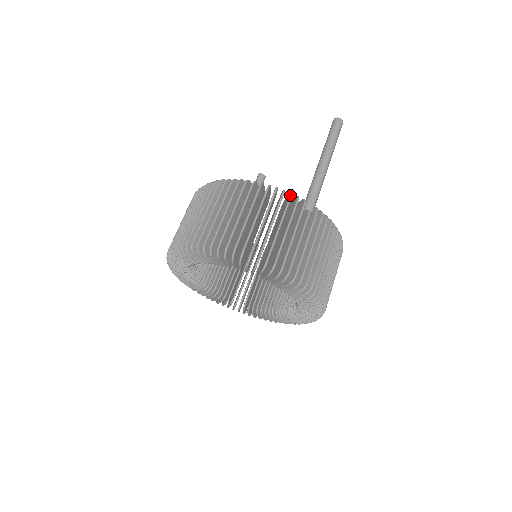
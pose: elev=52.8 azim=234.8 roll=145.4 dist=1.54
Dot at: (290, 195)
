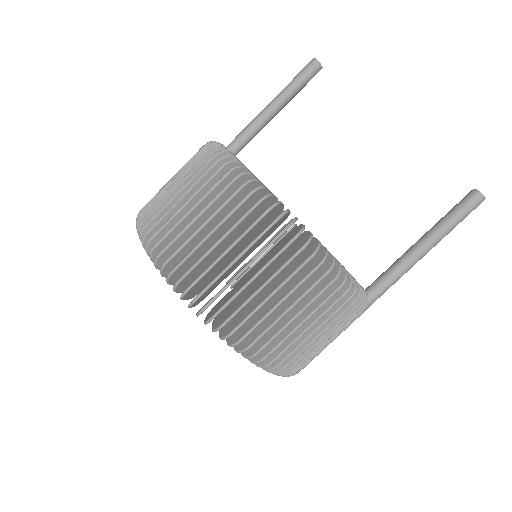
Dot at: occluded
